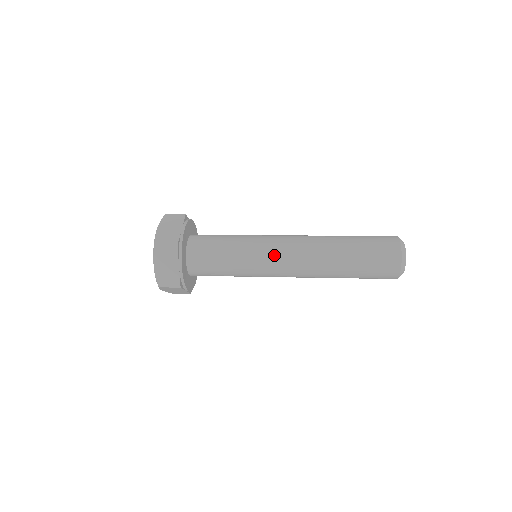
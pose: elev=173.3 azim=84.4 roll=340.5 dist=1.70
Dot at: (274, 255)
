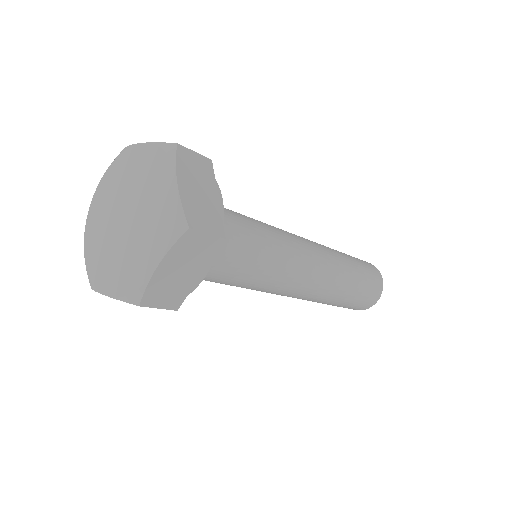
Dot at: (296, 239)
